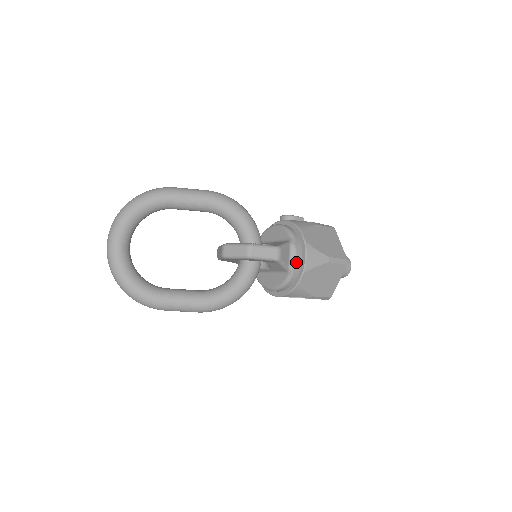
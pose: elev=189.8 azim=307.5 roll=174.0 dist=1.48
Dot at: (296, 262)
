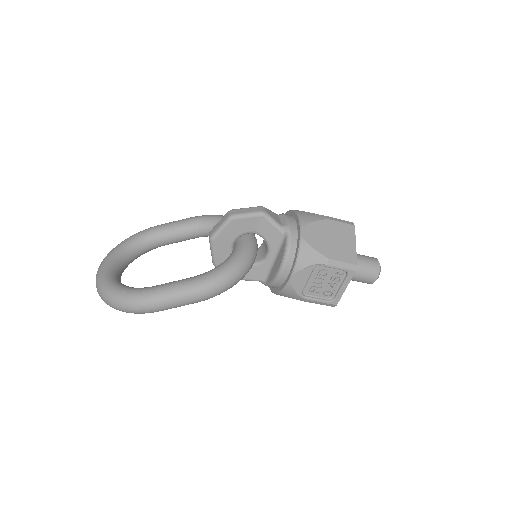
Dot at: (289, 222)
